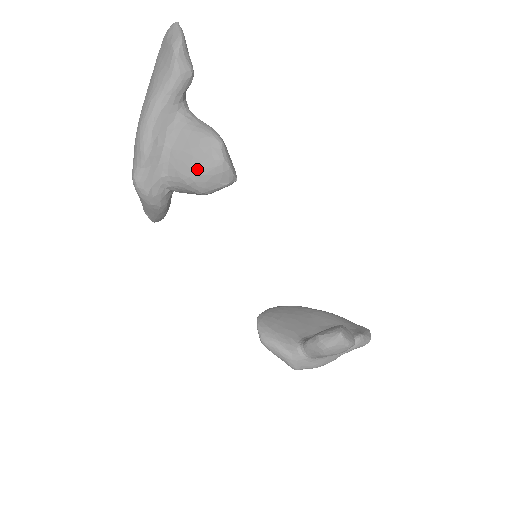
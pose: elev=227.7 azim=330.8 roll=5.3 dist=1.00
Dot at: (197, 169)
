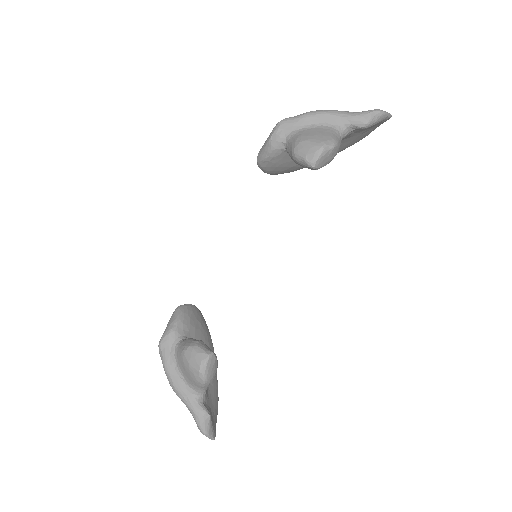
Dot at: (309, 139)
